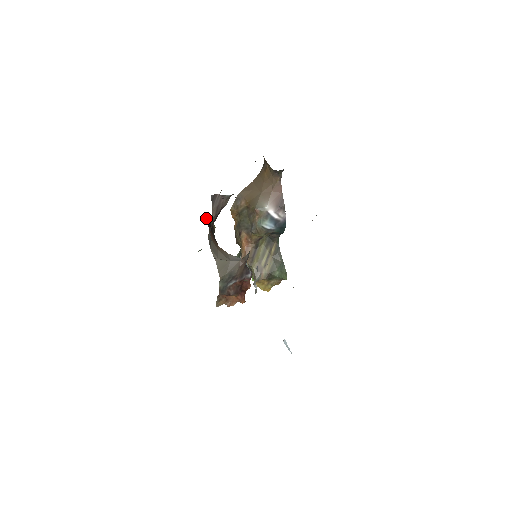
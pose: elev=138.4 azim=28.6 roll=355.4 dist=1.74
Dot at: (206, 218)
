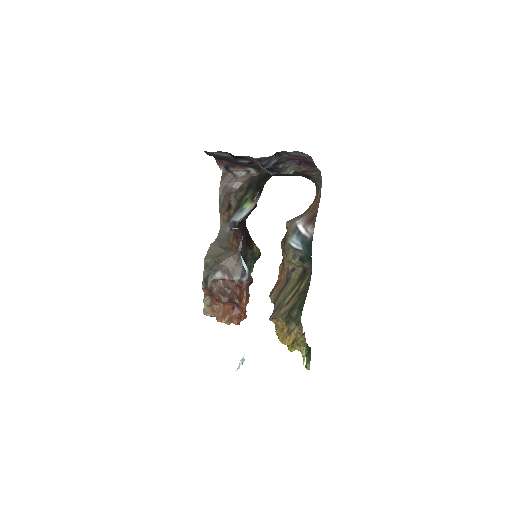
Dot at: (248, 237)
